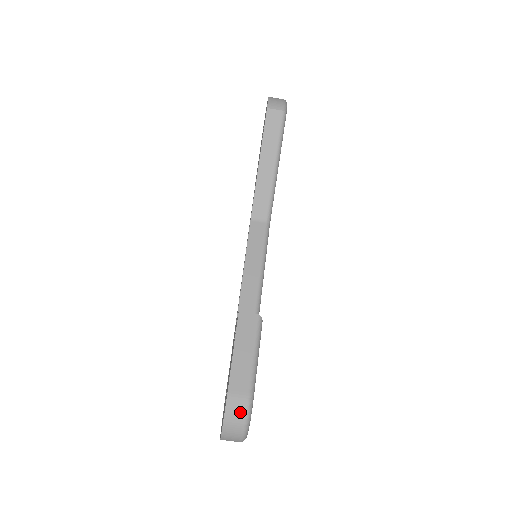
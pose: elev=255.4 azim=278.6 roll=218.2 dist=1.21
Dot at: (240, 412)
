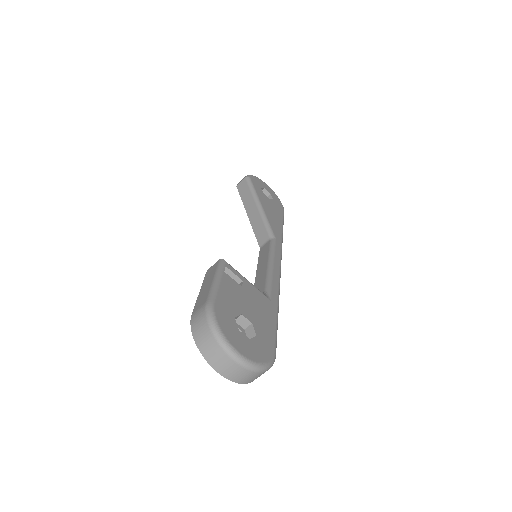
Dot at: (201, 320)
